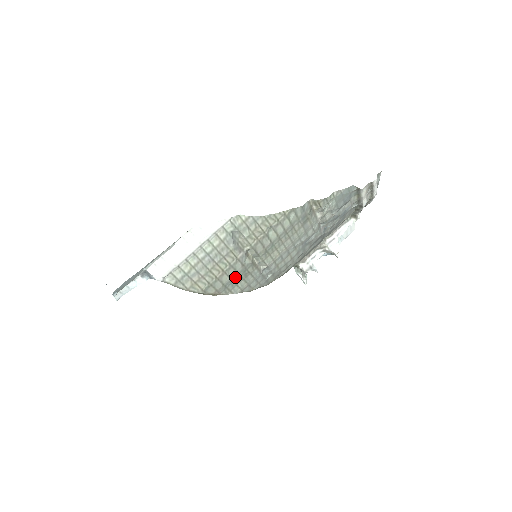
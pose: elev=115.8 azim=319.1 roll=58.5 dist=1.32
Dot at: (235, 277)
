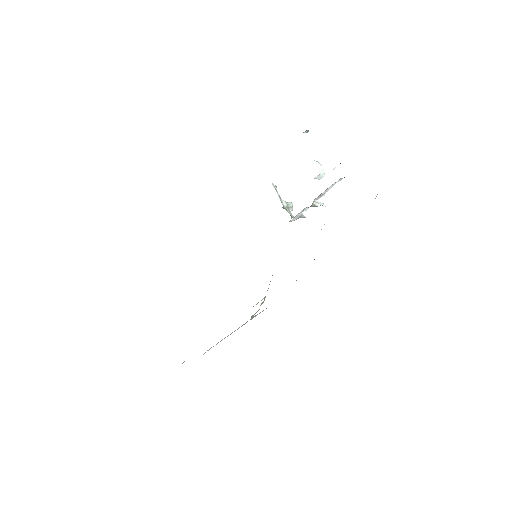
Dot at: occluded
